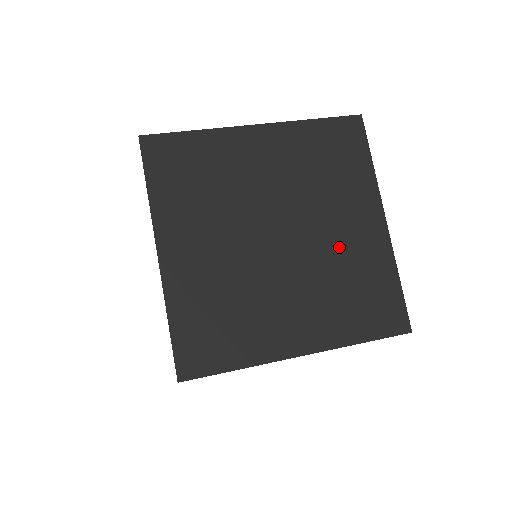
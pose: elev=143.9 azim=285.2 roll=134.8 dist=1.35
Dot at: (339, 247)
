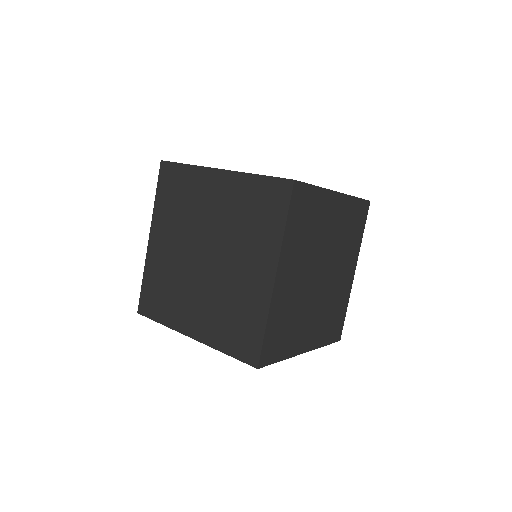
Dot at: (337, 286)
